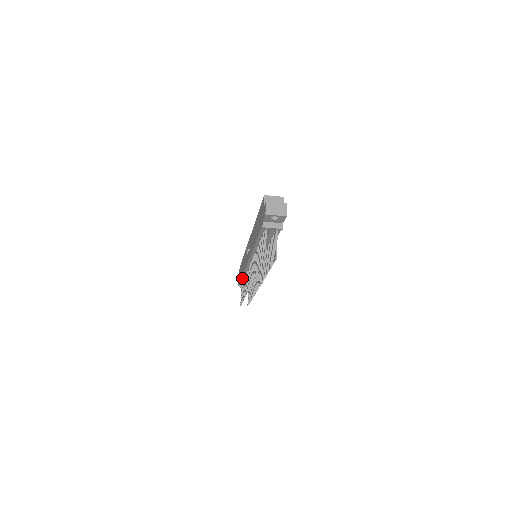
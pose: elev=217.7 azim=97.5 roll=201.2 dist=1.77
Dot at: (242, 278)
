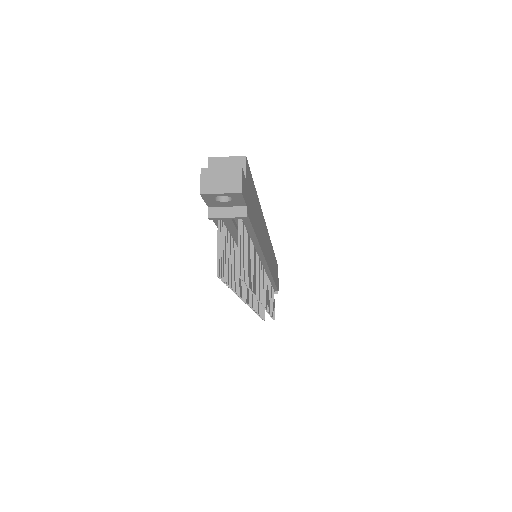
Dot at: occluded
